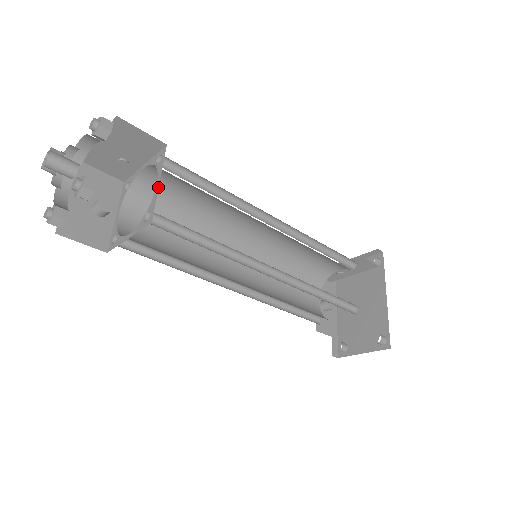
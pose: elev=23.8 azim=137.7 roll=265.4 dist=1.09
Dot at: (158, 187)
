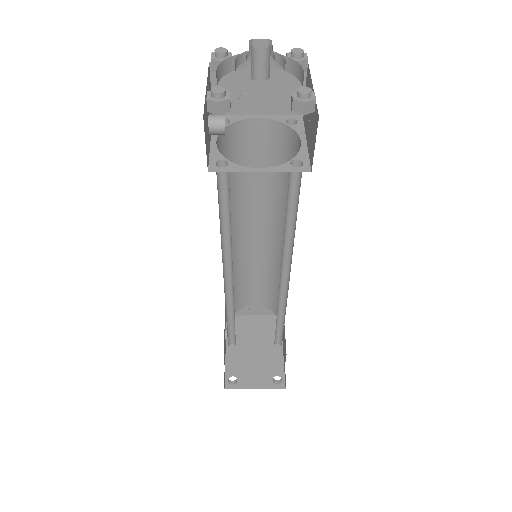
Dot at: (307, 145)
